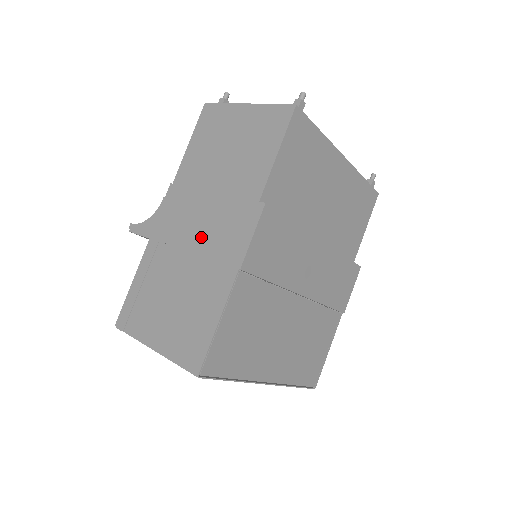
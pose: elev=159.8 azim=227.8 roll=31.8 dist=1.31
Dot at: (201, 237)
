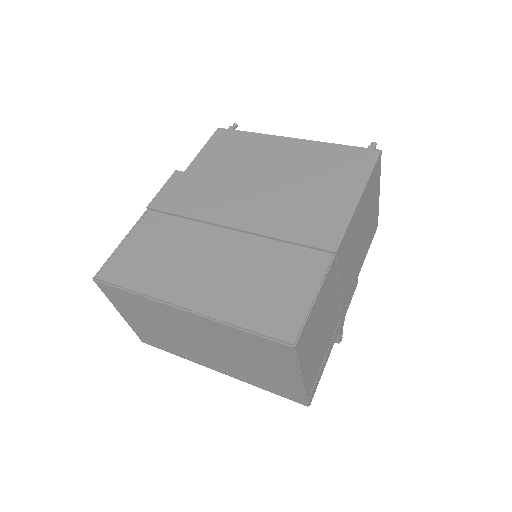
Dot at: occluded
